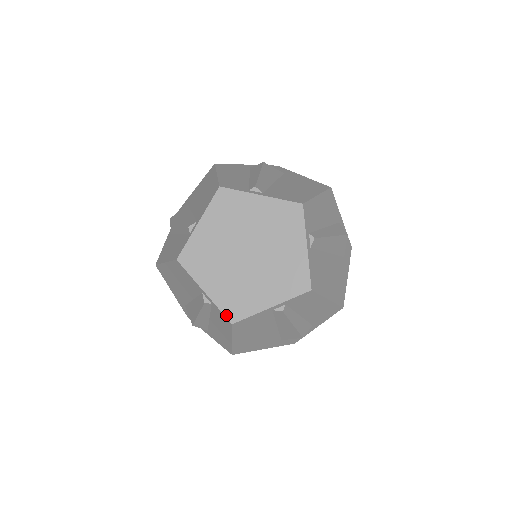
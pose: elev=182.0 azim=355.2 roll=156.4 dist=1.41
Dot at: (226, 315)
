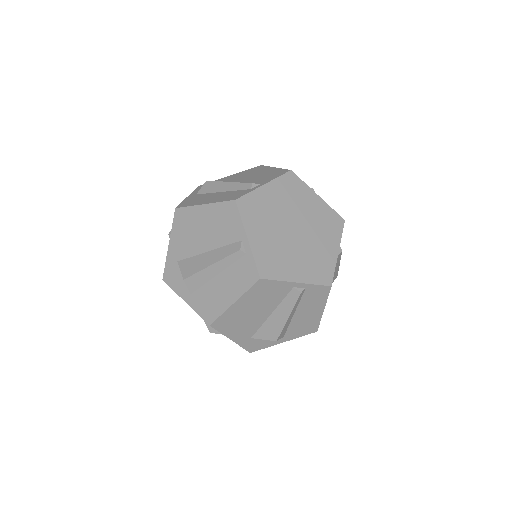
Dot at: (323, 284)
